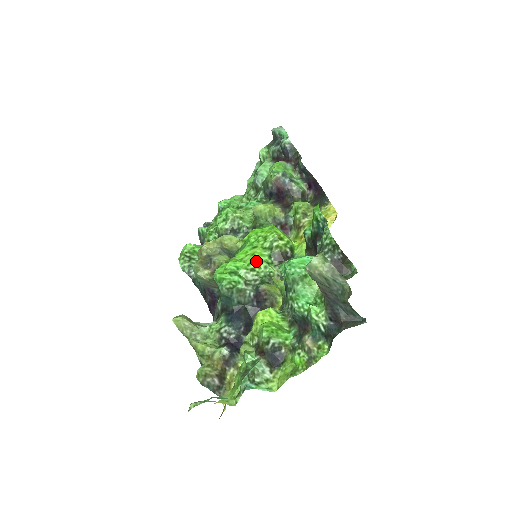
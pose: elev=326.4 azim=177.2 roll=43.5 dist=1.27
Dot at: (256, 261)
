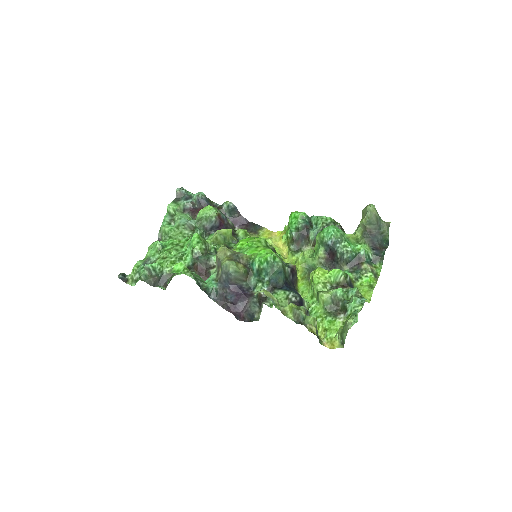
Dot at: occluded
